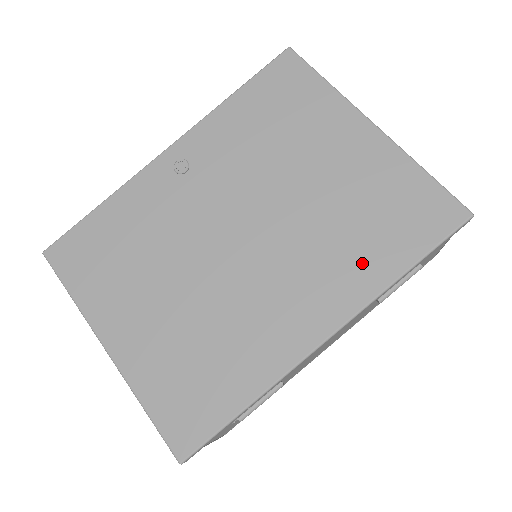
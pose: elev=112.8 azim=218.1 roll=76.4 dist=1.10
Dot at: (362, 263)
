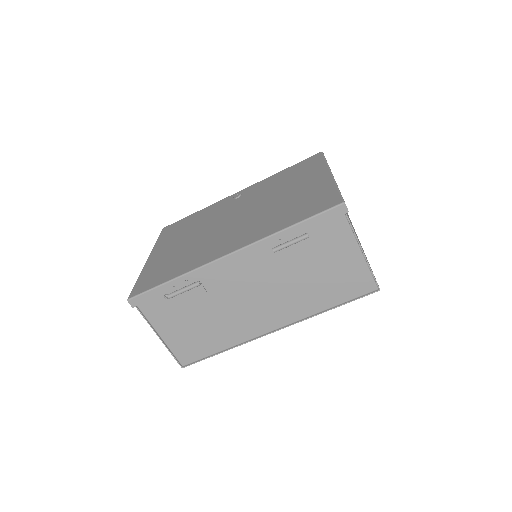
Dot at: (272, 224)
